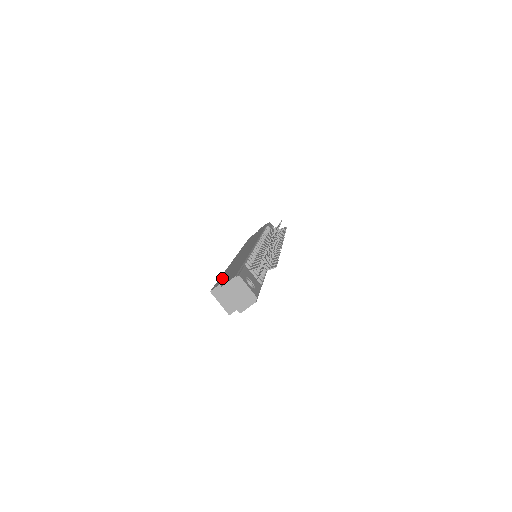
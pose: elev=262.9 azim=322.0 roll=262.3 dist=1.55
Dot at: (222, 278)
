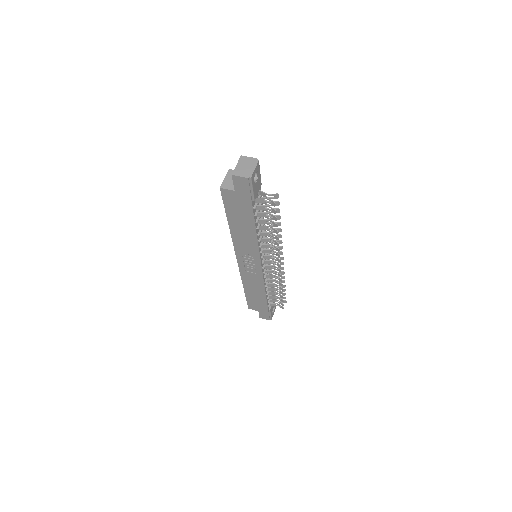
Dot at: occluded
